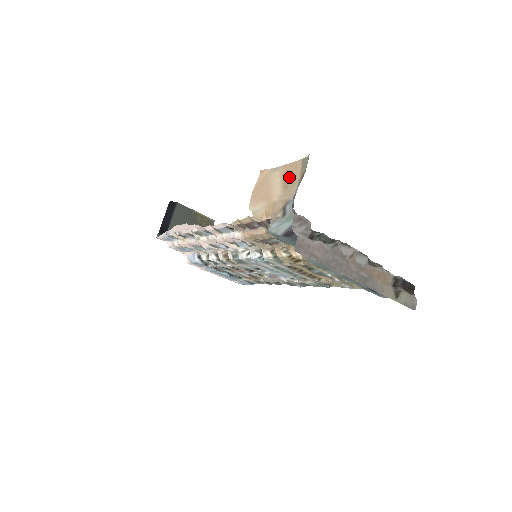
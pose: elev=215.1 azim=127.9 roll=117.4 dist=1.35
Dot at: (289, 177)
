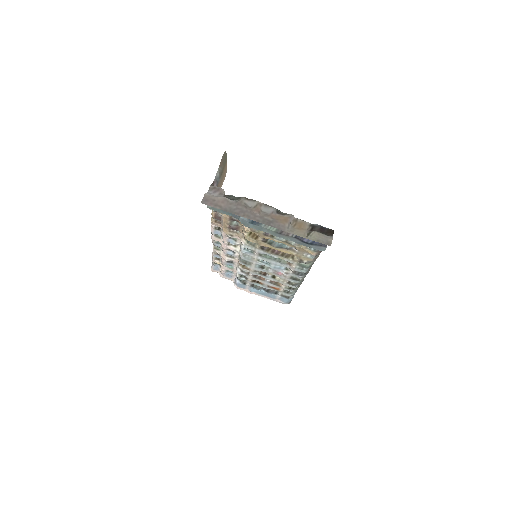
Dot at: (224, 173)
